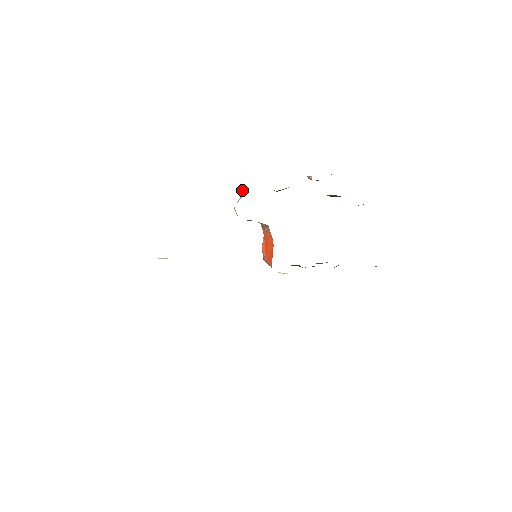
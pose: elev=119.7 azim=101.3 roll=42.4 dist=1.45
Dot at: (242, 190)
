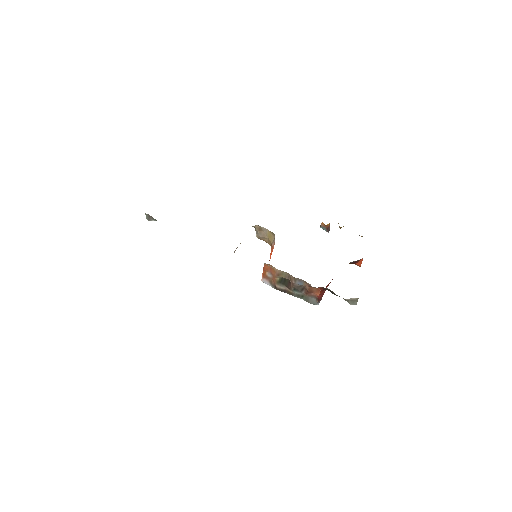
Dot at: occluded
